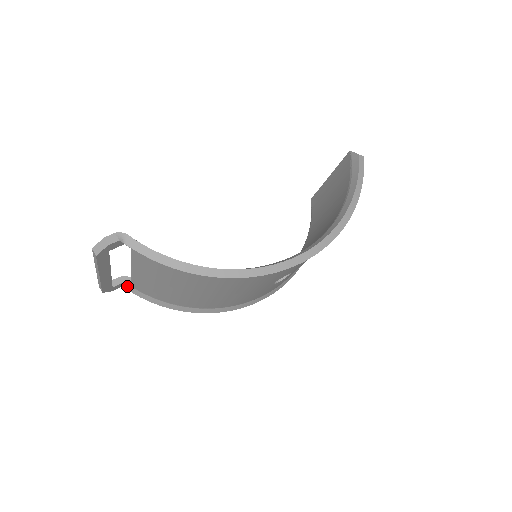
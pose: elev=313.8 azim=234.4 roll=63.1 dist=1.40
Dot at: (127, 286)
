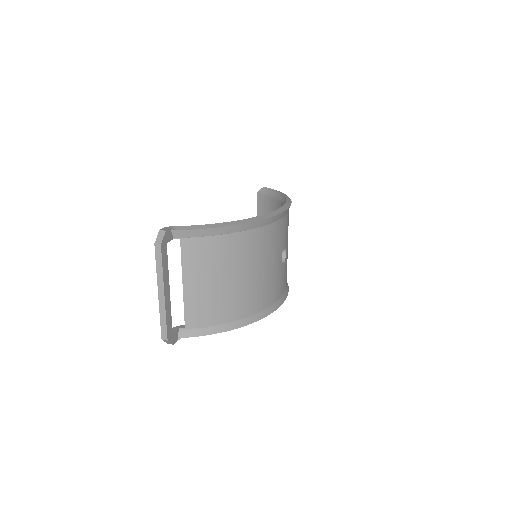
Dot at: (182, 333)
